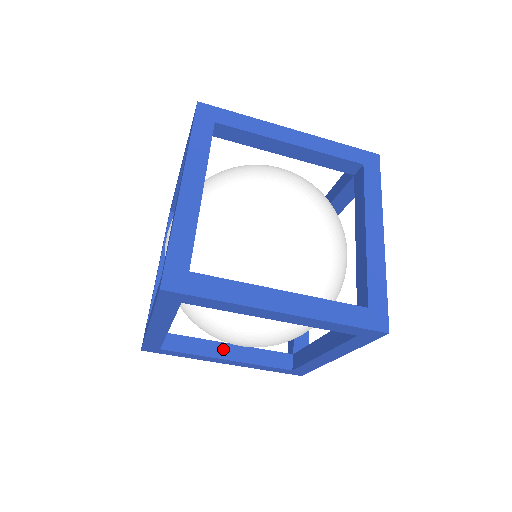
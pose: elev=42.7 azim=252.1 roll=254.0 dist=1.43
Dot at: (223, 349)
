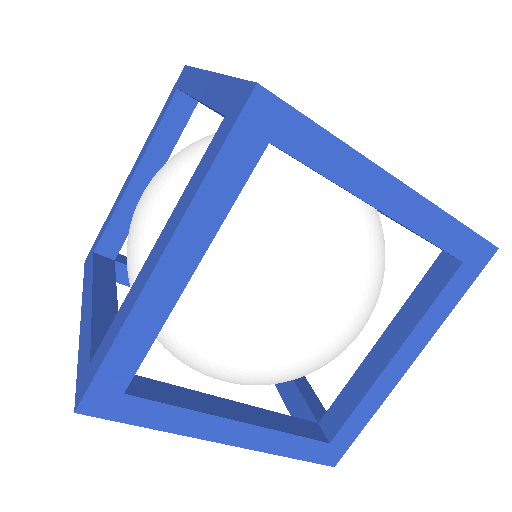
Dot at: occluded
